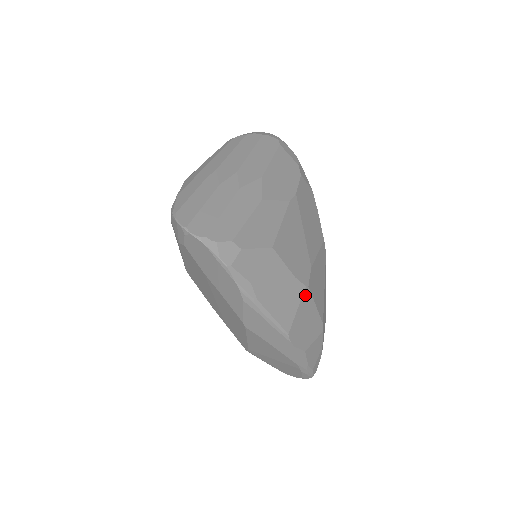
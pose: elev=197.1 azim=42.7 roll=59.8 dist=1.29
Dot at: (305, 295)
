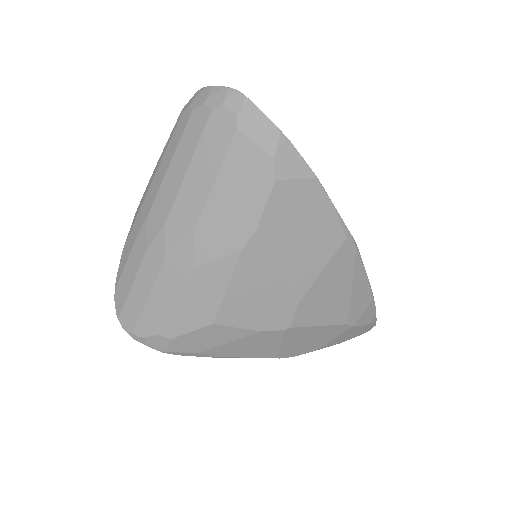
Dot at: (289, 333)
